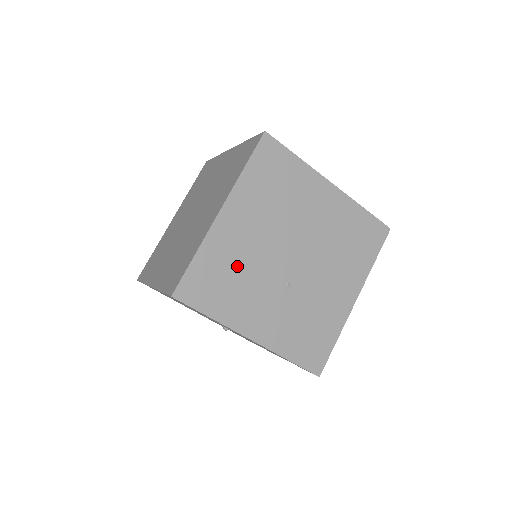
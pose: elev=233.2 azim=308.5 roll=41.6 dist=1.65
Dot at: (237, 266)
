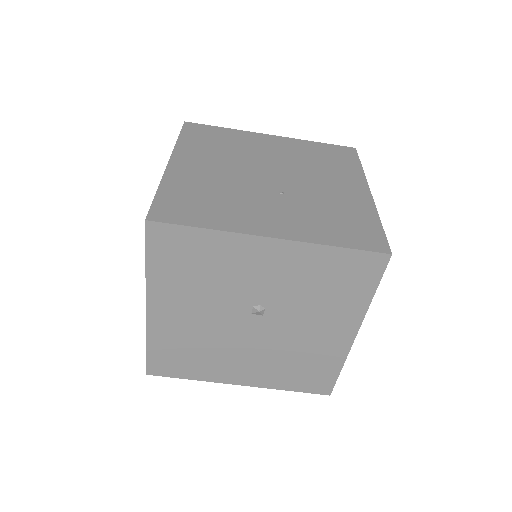
Dot at: (211, 190)
